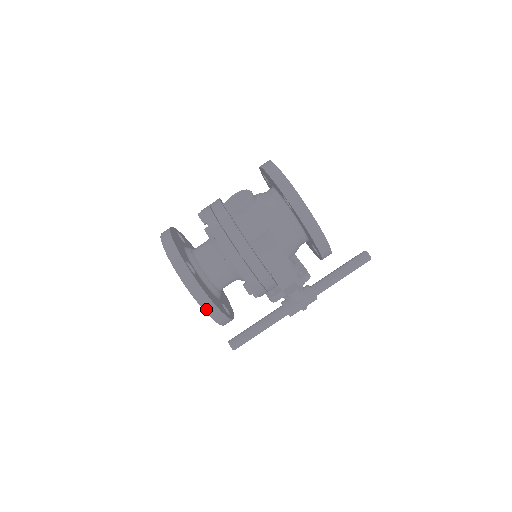
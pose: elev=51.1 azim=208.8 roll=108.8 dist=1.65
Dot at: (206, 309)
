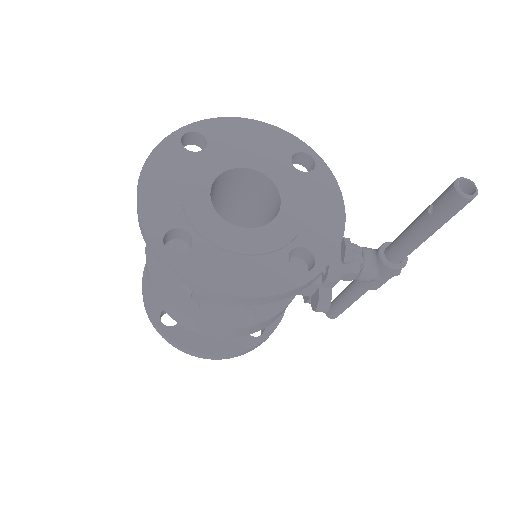
Dot at: (208, 358)
